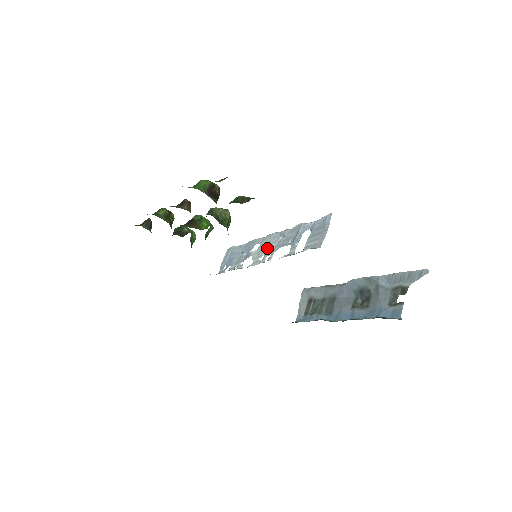
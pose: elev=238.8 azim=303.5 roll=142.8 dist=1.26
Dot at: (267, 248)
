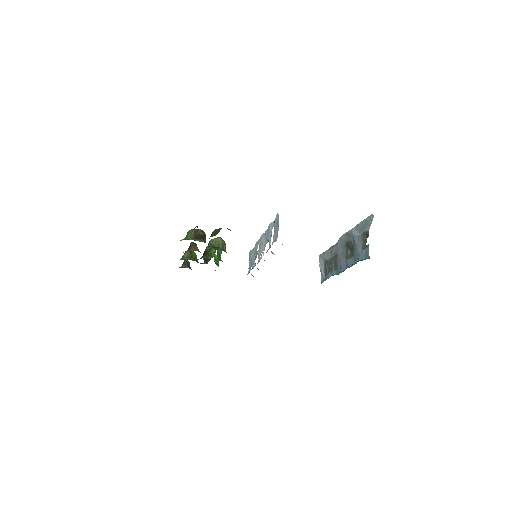
Dot at: (262, 247)
